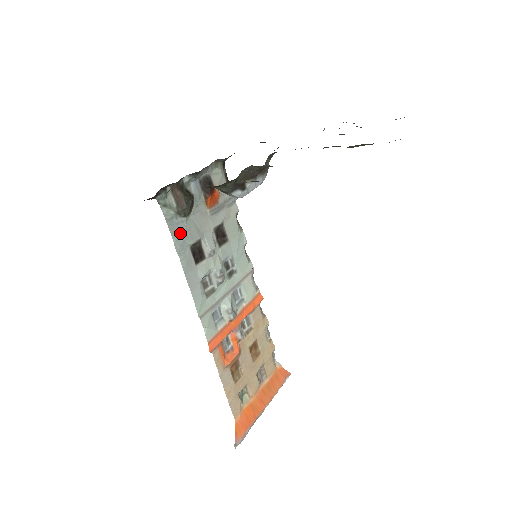
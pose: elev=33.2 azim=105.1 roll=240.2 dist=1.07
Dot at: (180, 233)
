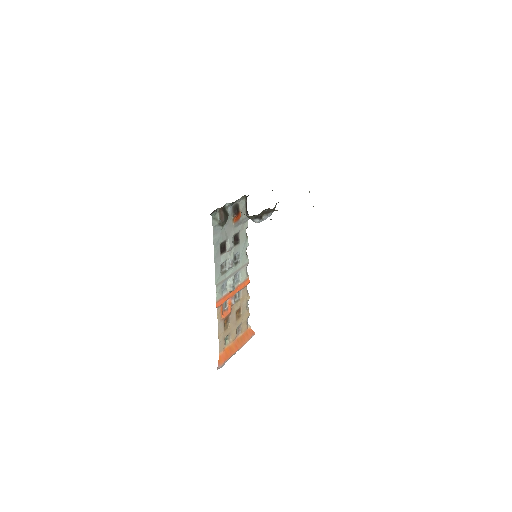
Dot at: (217, 235)
